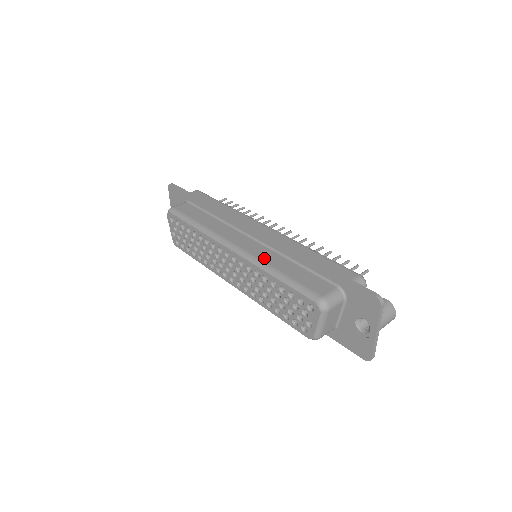
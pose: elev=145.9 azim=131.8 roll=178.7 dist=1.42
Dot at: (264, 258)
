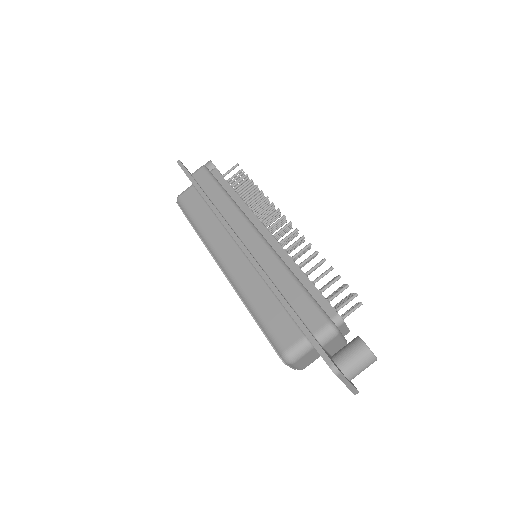
Dot at: (245, 284)
